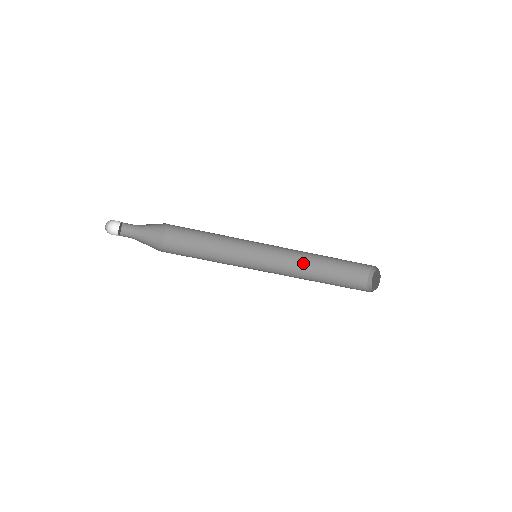
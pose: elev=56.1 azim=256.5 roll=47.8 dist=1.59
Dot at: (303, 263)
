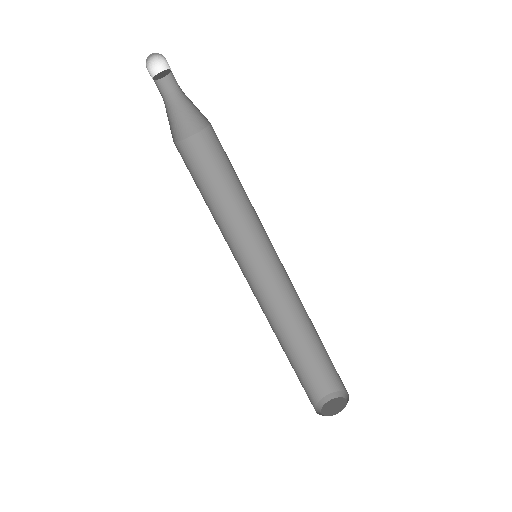
Dot at: (290, 312)
